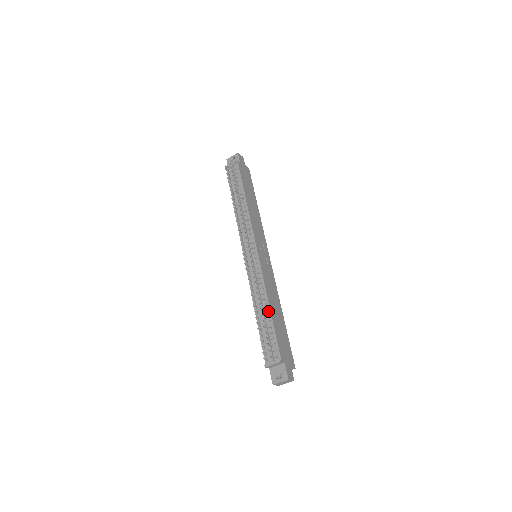
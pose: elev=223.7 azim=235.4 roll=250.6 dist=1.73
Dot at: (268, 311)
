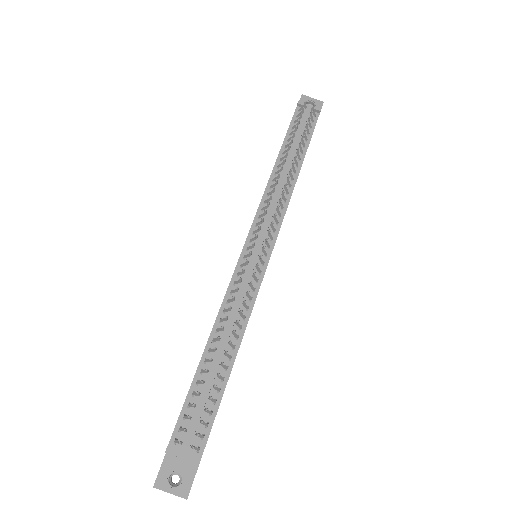
Dot at: (230, 360)
